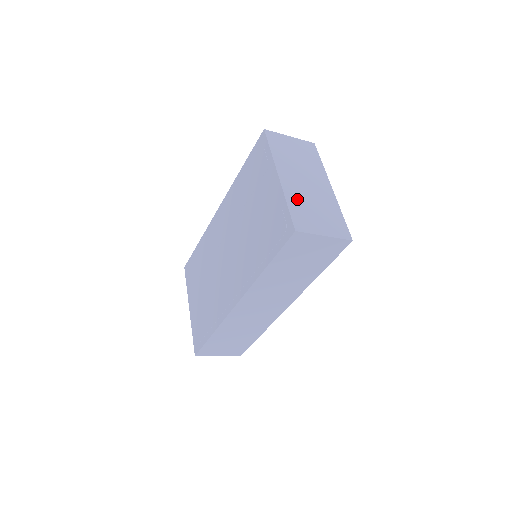
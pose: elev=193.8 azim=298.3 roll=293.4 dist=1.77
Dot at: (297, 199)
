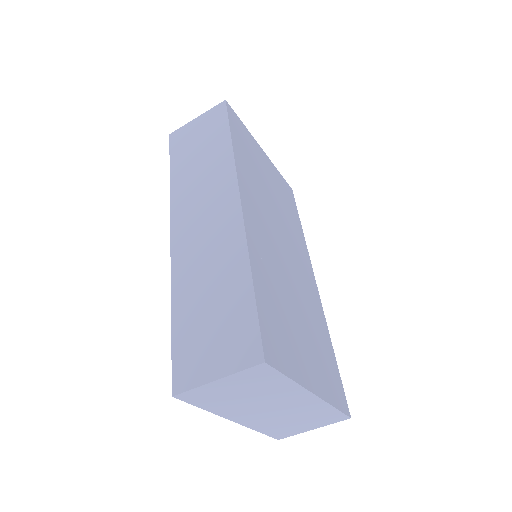
Dot at: occluded
